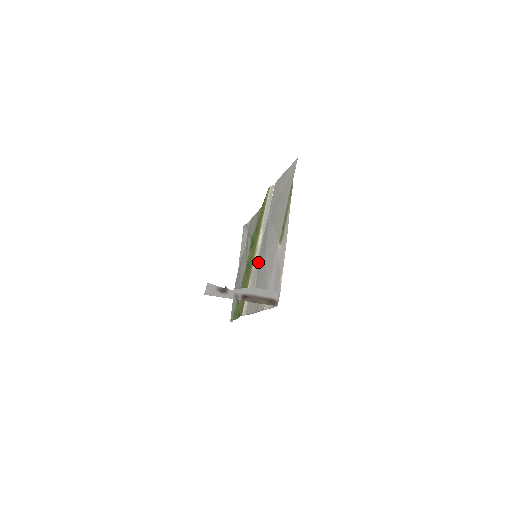
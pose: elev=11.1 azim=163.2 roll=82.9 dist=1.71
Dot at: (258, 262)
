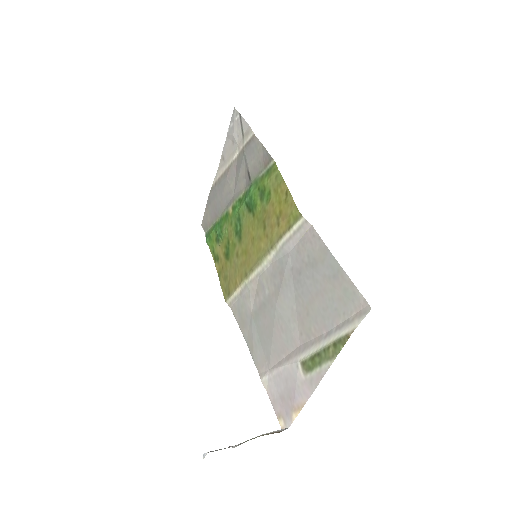
Dot at: (259, 286)
